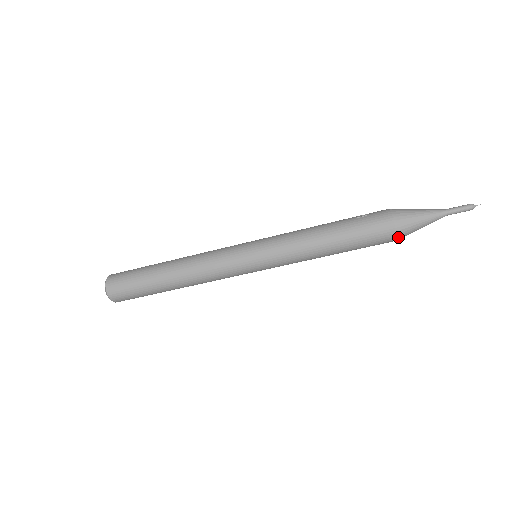
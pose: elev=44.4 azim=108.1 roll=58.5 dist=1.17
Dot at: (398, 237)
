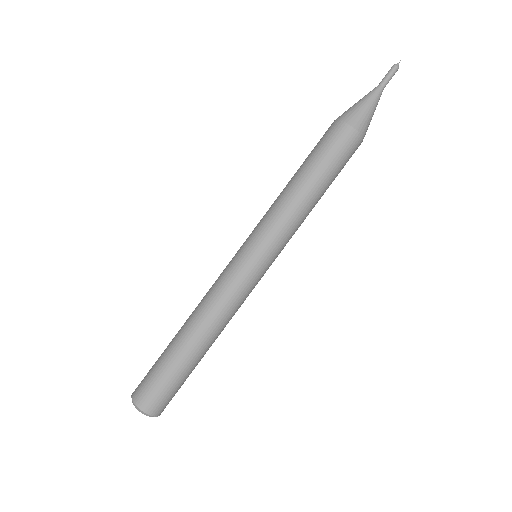
Dot at: (349, 123)
